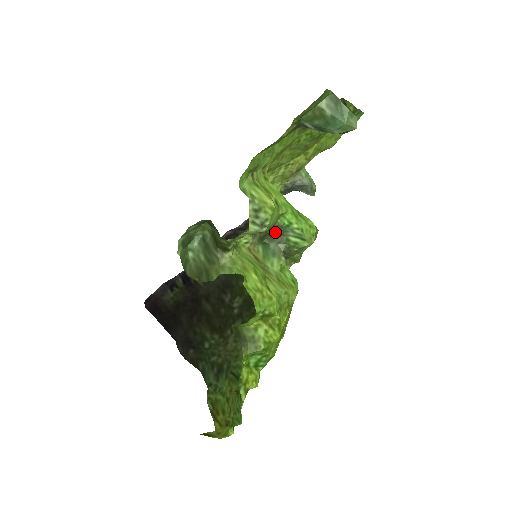
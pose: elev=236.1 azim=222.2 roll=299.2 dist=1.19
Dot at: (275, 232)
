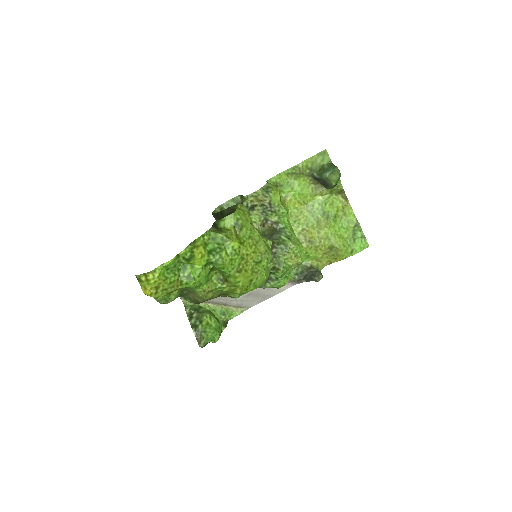
Dot at: (275, 232)
